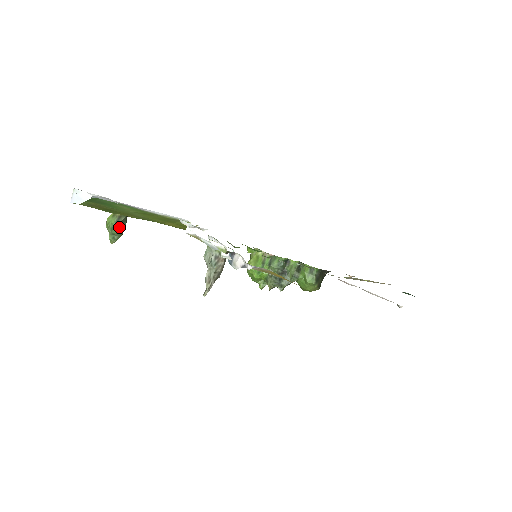
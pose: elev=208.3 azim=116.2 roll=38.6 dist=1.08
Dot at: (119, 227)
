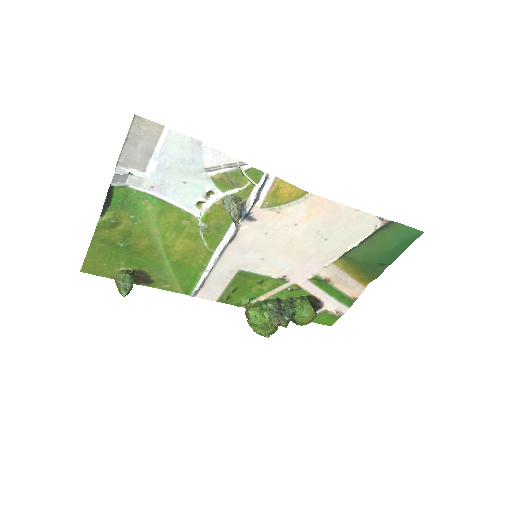
Dot at: (130, 276)
